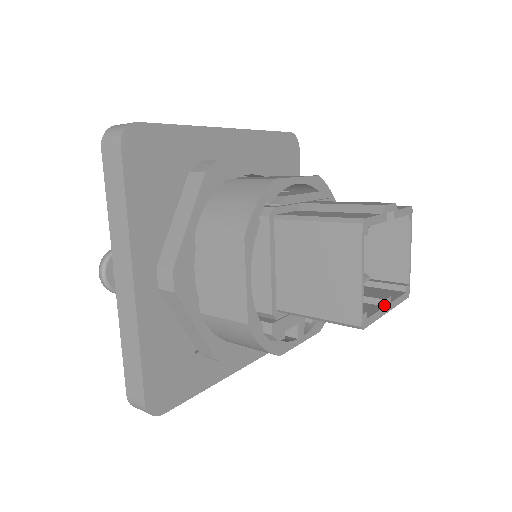
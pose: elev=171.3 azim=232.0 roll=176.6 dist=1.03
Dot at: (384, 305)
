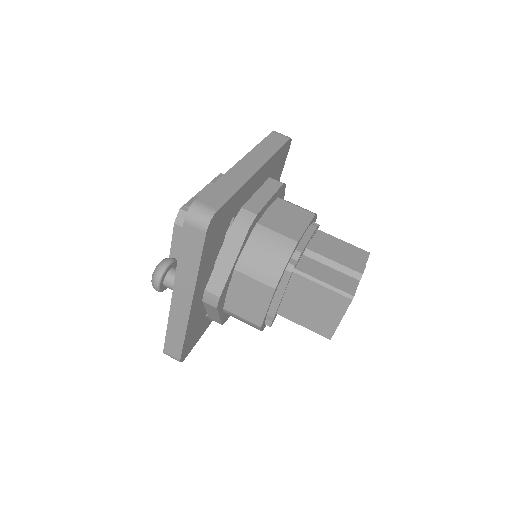
Dot at: occluded
